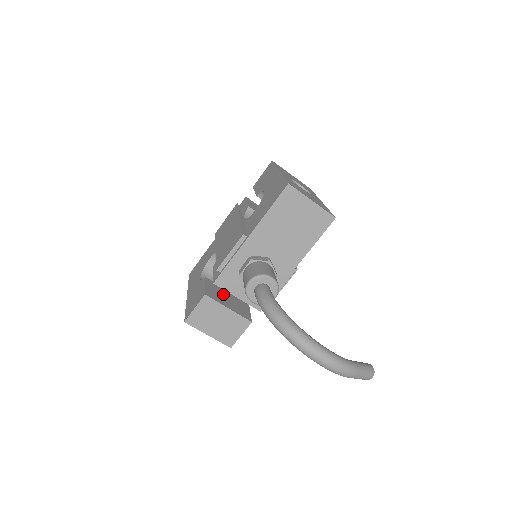
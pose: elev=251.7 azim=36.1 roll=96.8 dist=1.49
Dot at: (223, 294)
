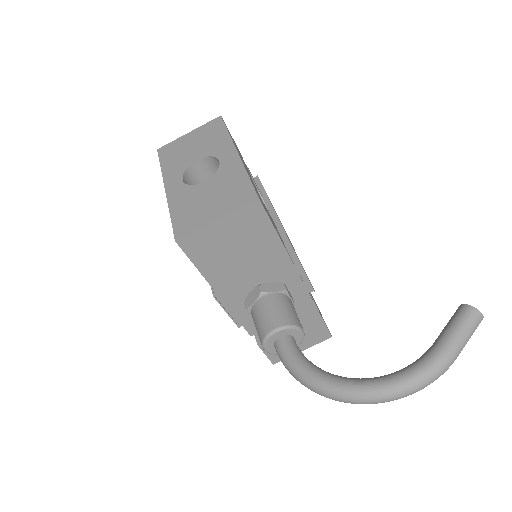
Dot at: occluded
